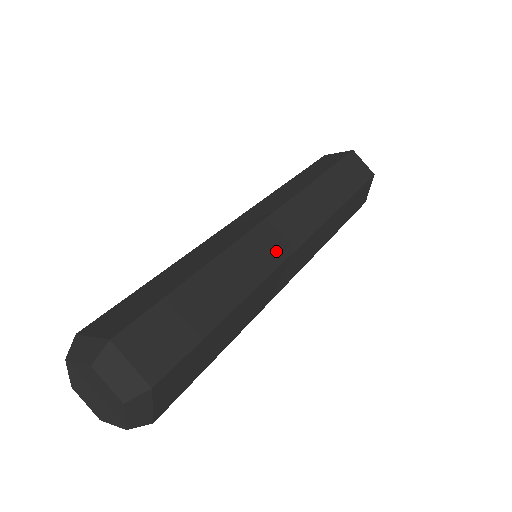
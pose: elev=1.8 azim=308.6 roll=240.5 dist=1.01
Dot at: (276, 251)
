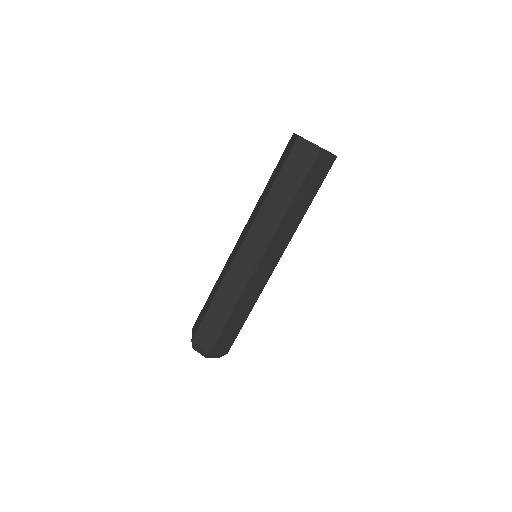
Dot at: (247, 270)
